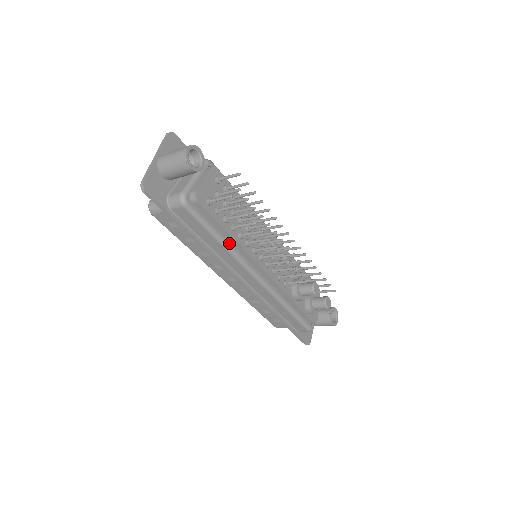
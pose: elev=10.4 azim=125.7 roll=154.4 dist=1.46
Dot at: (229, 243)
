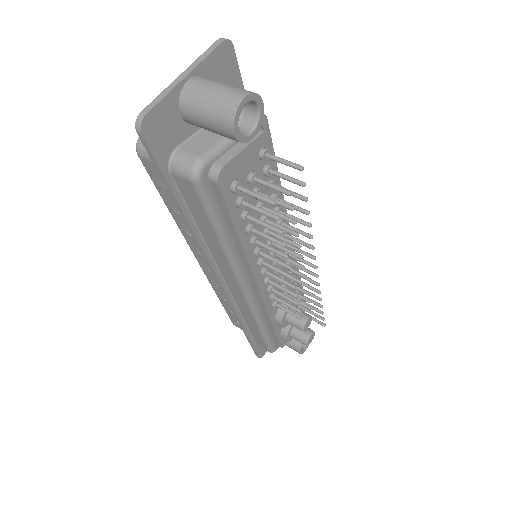
Dot at: (232, 246)
